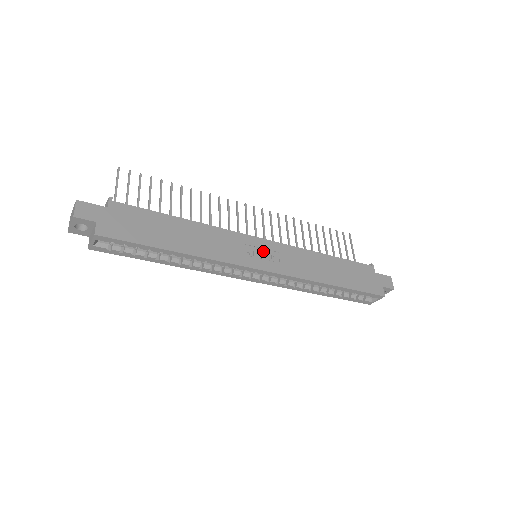
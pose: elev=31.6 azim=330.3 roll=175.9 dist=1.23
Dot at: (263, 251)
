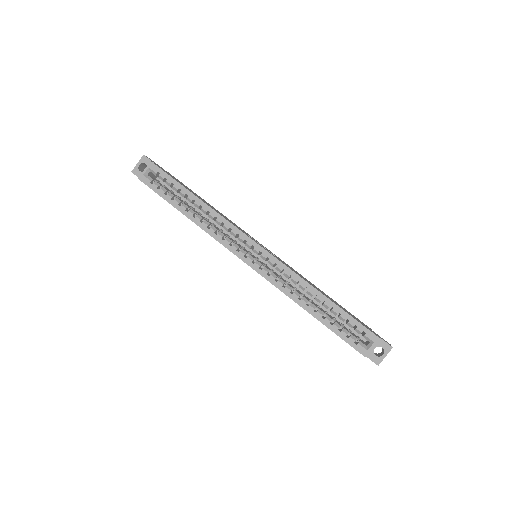
Dot at: occluded
